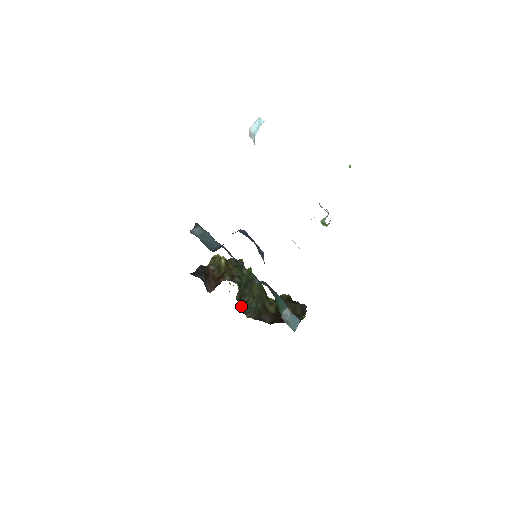
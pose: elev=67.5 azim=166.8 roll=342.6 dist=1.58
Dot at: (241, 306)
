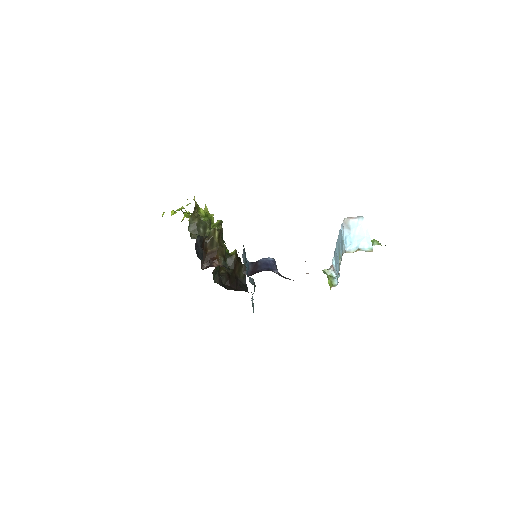
Dot at: (213, 272)
